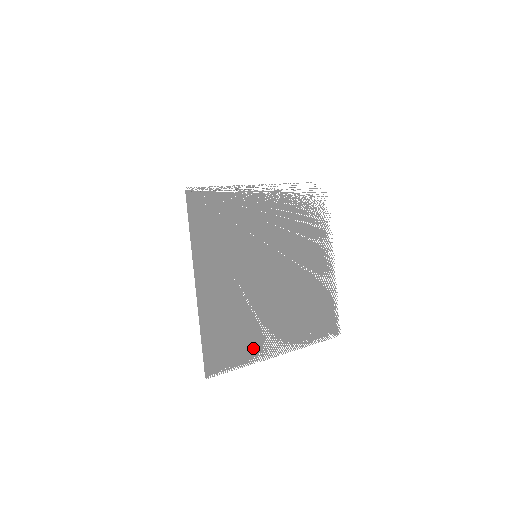
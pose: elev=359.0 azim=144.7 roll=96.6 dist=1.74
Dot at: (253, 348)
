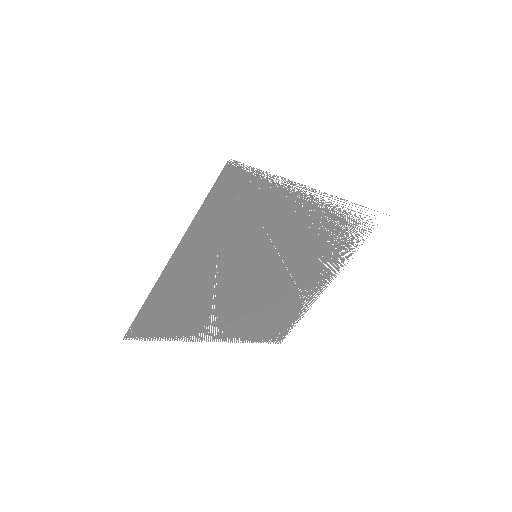
Dot at: (190, 330)
